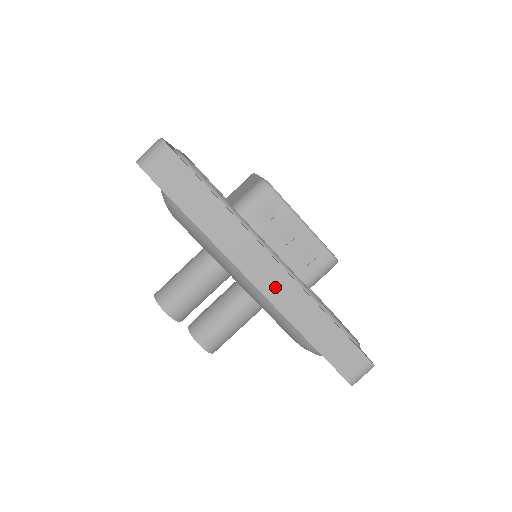
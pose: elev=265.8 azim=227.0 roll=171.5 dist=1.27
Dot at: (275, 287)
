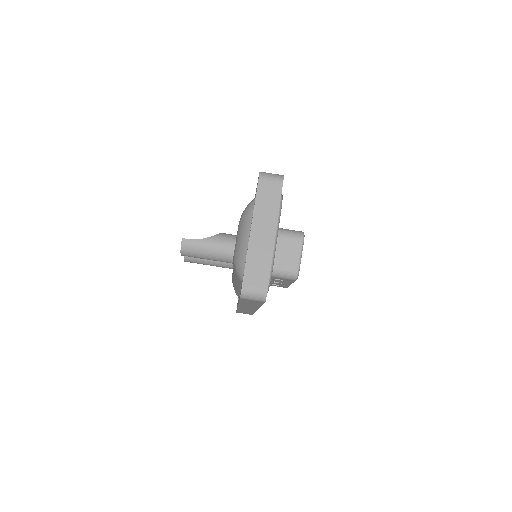
Dot at: occluded
